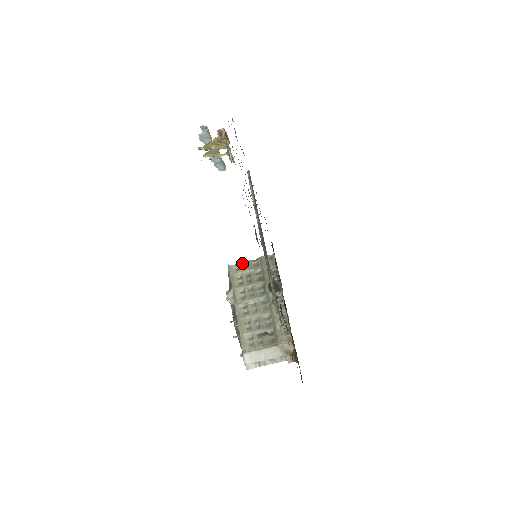
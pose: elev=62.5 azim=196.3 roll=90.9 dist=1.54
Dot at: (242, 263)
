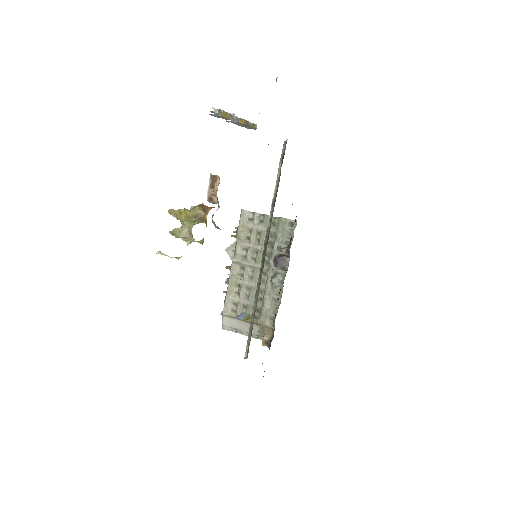
Dot at: (258, 214)
